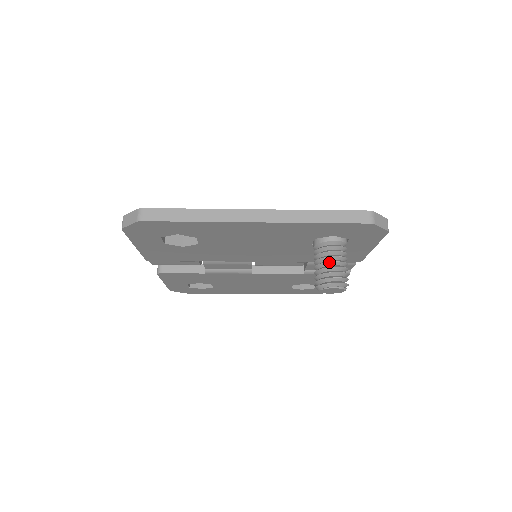
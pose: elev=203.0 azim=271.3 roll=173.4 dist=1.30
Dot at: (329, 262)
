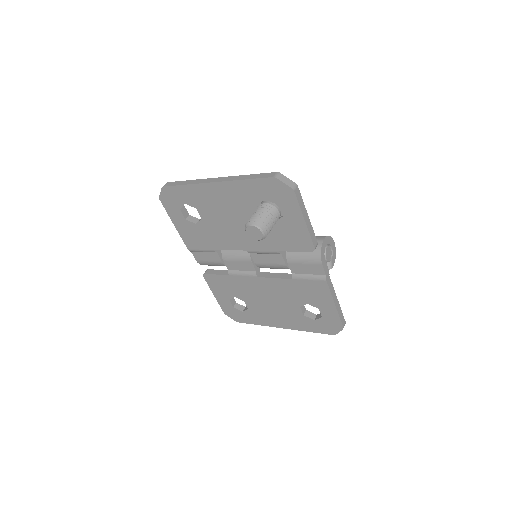
Dot at: (255, 213)
